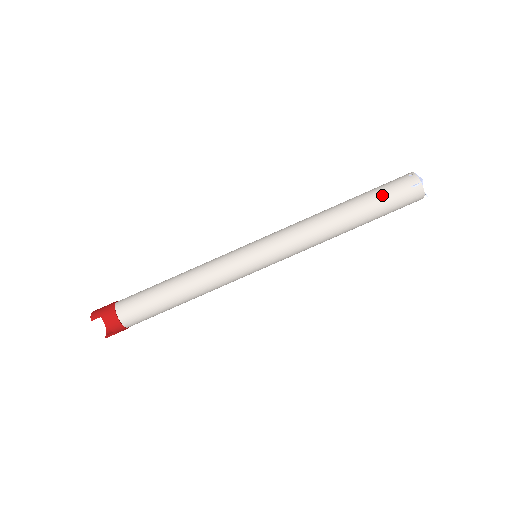
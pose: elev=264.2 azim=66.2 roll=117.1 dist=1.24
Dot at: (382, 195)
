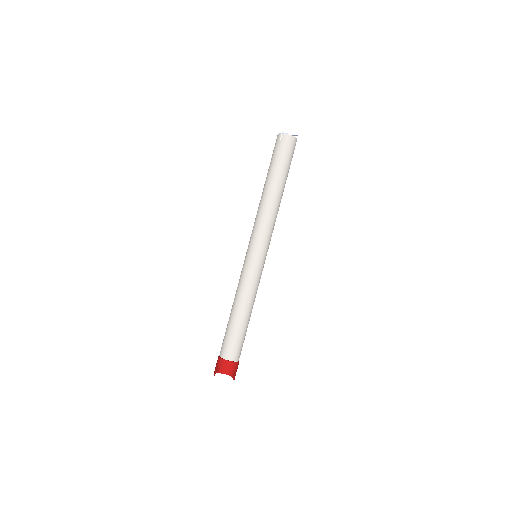
Dot at: (273, 160)
